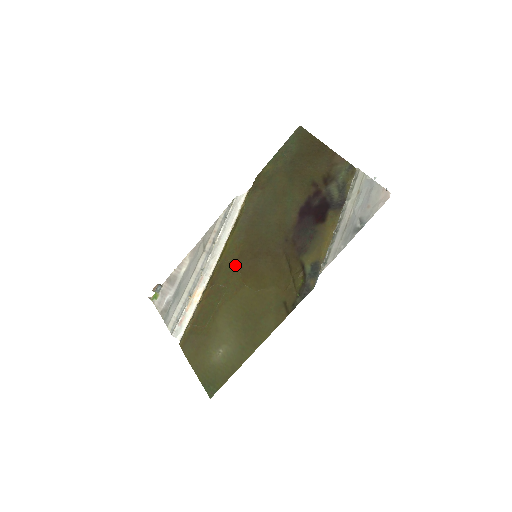
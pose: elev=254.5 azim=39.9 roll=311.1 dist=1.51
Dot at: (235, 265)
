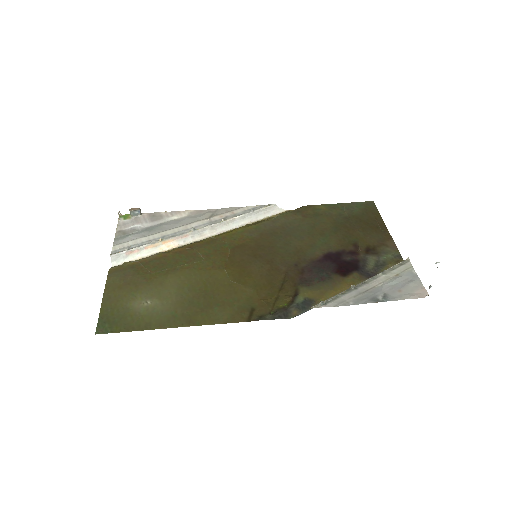
Dot at: (228, 249)
